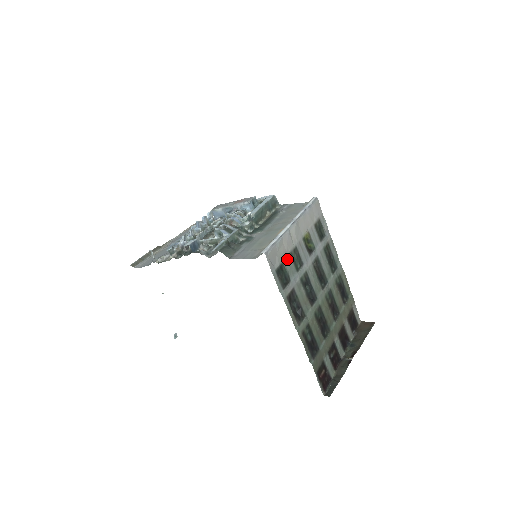
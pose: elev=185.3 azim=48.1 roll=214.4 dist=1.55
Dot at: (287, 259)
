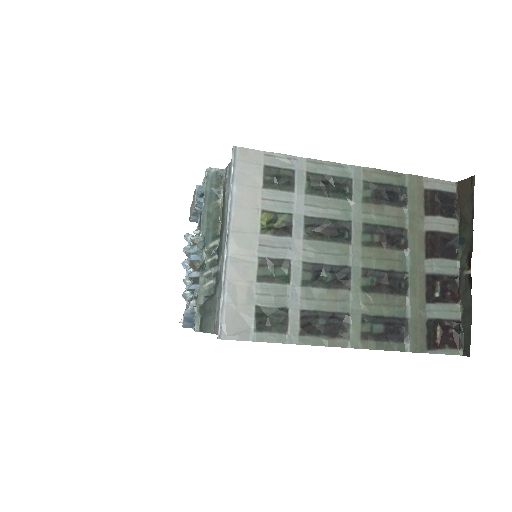
Dot at: (259, 293)
